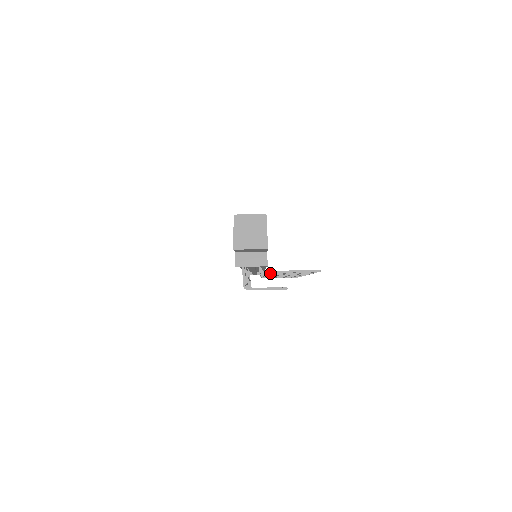
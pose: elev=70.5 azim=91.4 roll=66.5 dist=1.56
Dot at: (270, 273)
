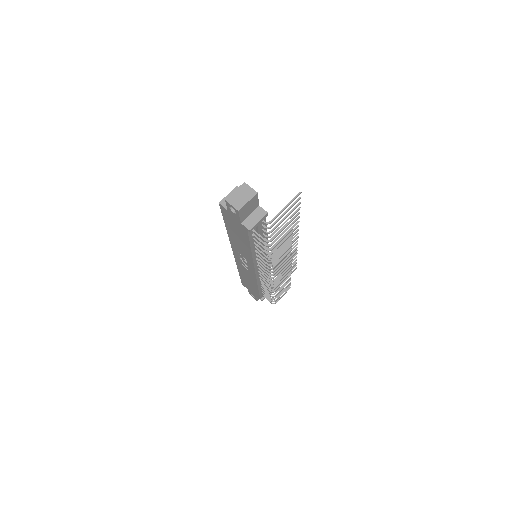
Dot at: (274, 229)
